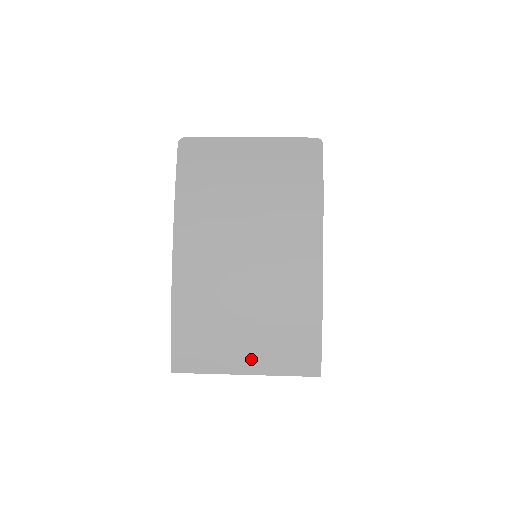
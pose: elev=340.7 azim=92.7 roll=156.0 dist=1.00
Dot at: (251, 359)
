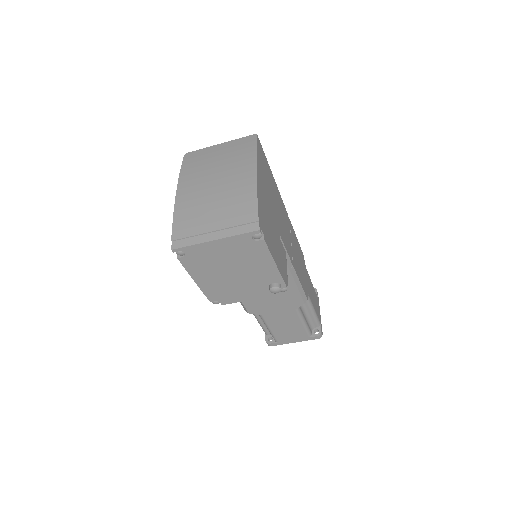
Dot at: (217, 230)
